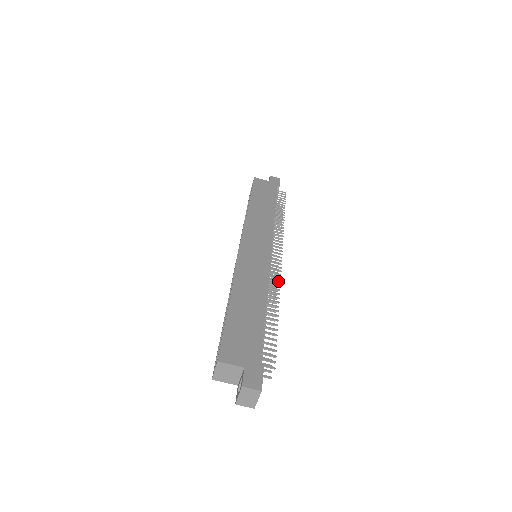
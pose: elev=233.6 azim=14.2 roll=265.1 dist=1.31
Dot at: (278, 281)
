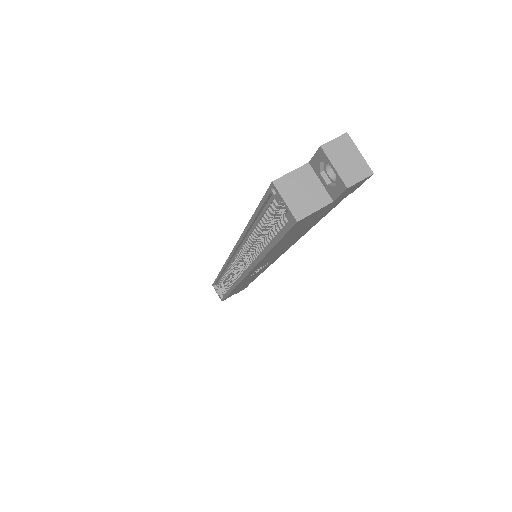
Dot at: occluded
